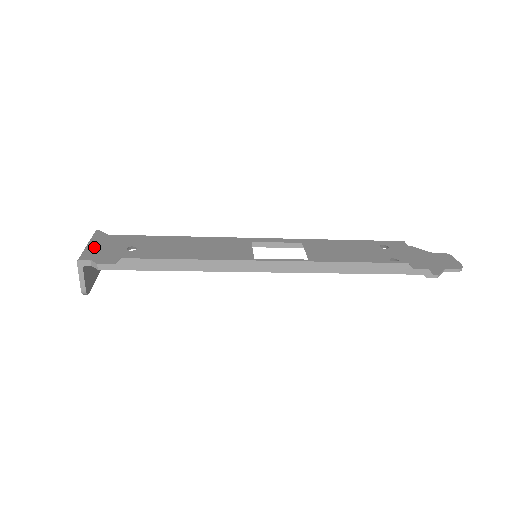
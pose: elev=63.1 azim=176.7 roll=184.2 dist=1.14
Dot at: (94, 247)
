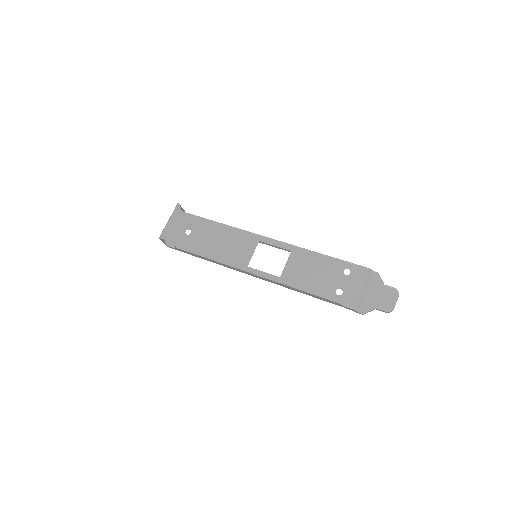
Dot at: (170, 226)
